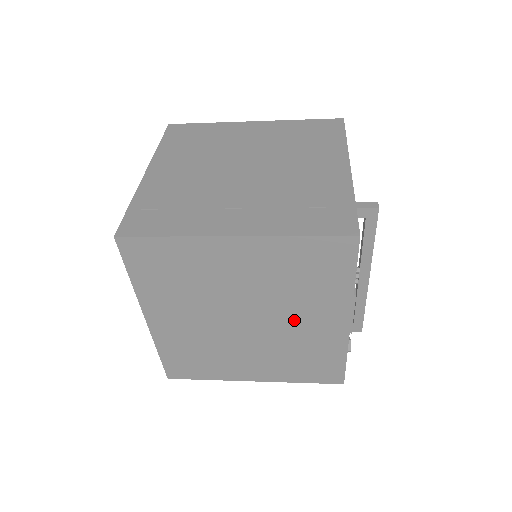
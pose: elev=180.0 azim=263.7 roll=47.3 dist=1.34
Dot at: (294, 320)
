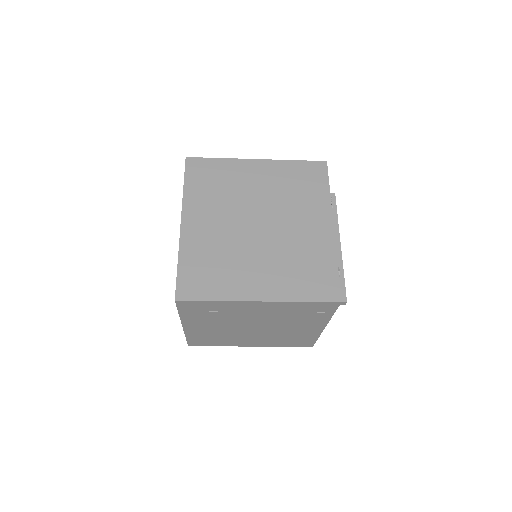
Dot at: (293, 224)
